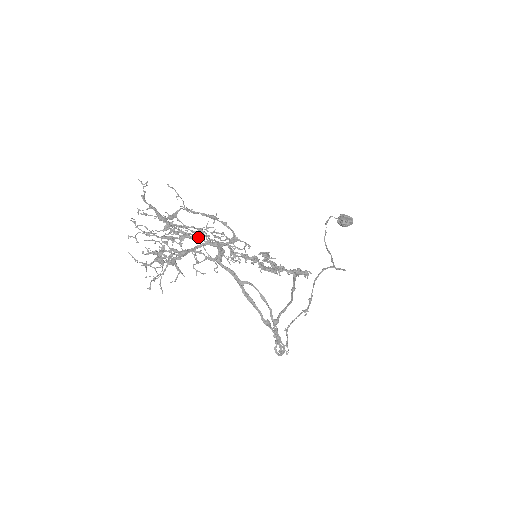
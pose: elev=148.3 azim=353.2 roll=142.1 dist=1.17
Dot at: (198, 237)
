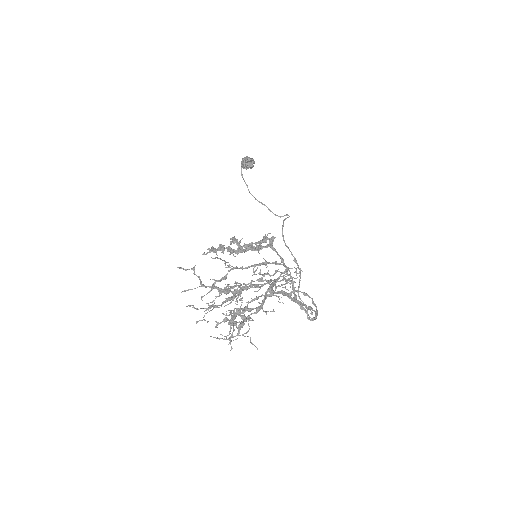
Dot at: (252, 284)
